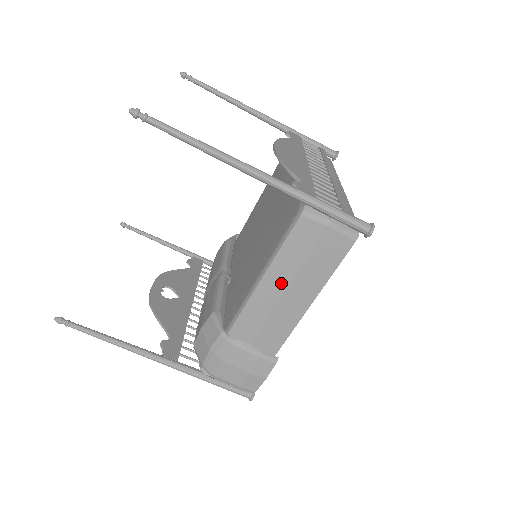
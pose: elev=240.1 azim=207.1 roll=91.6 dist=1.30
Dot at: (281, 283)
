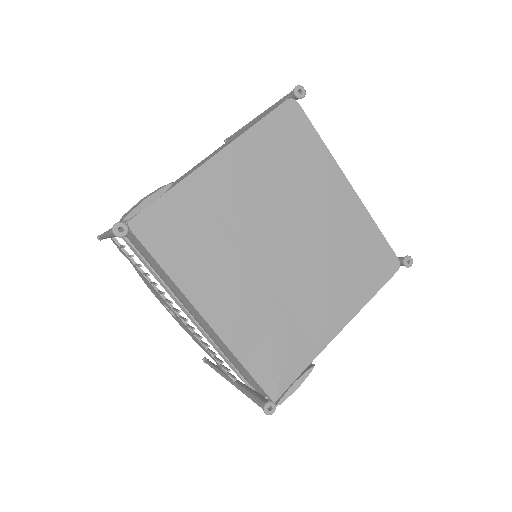
Dot at: occluded
